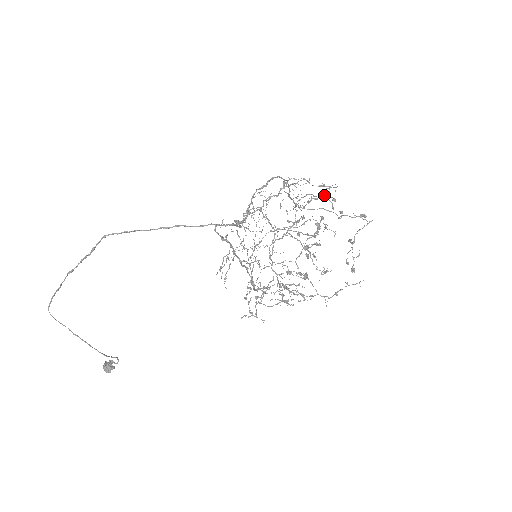
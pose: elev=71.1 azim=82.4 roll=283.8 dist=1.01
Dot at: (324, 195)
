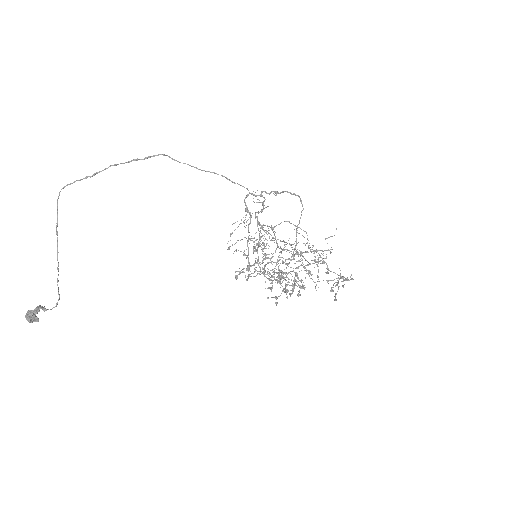
Dot at: (315, 259)
